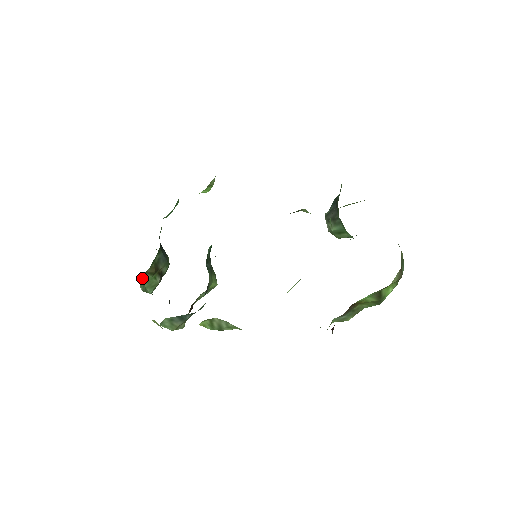
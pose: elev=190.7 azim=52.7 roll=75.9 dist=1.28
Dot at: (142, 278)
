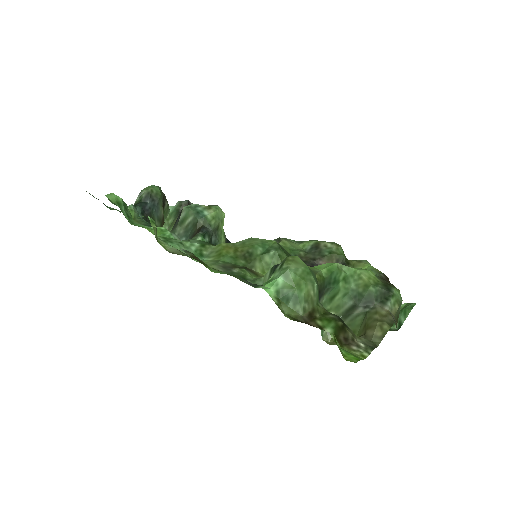
Dot at: occluded
